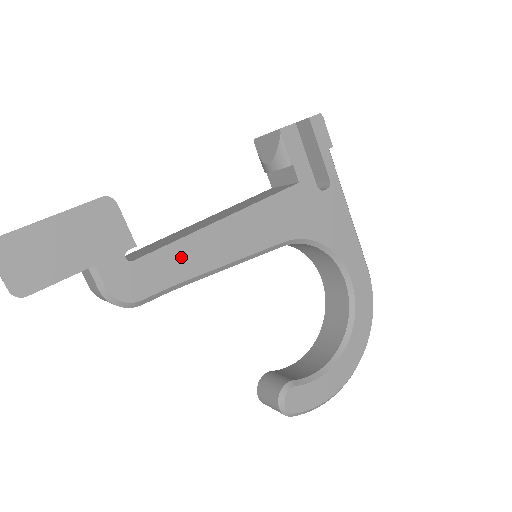
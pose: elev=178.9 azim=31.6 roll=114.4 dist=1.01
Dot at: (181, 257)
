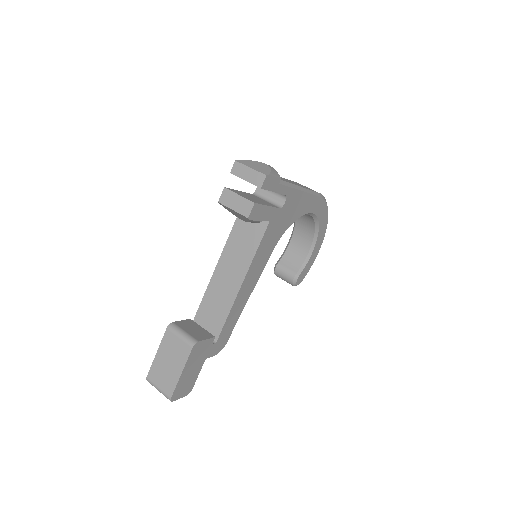
Dot at: (233, 316)
